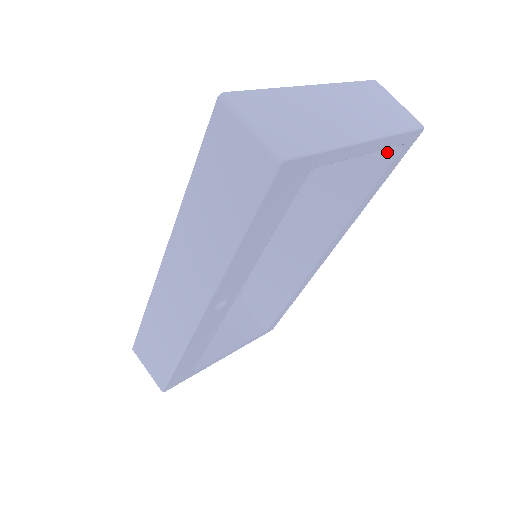
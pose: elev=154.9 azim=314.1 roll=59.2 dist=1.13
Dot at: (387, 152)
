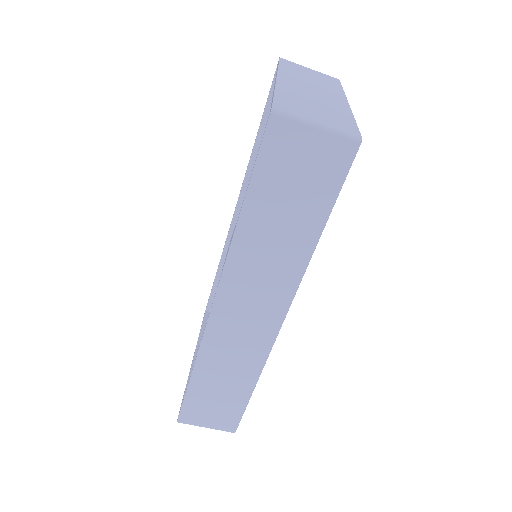
Dot at: occluded
